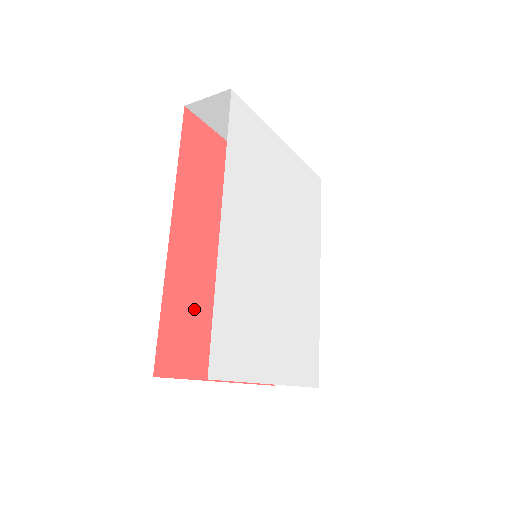
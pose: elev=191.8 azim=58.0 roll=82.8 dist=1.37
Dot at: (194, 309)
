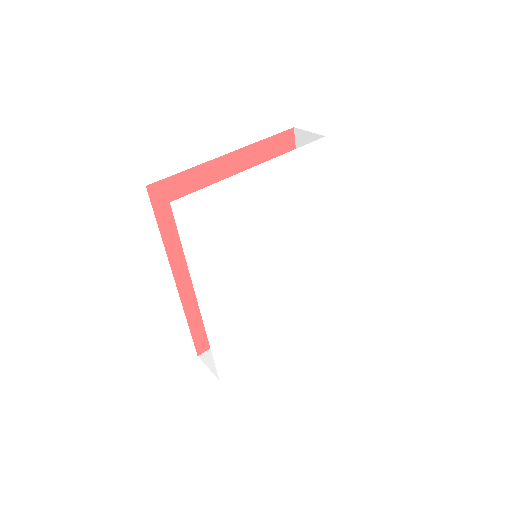
Dot at: occluded
